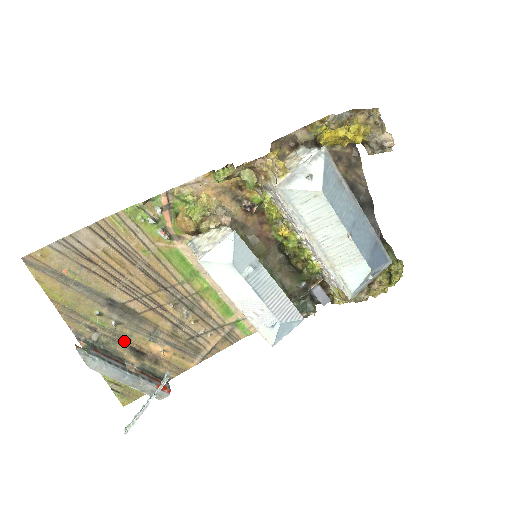
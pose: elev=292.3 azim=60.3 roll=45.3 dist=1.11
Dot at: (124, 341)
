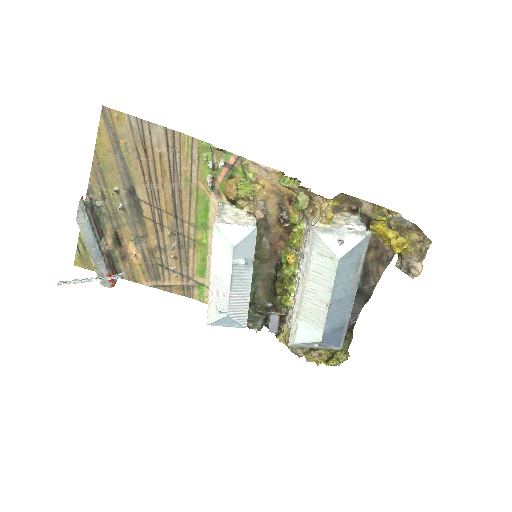
Dot at: (116, 224)
